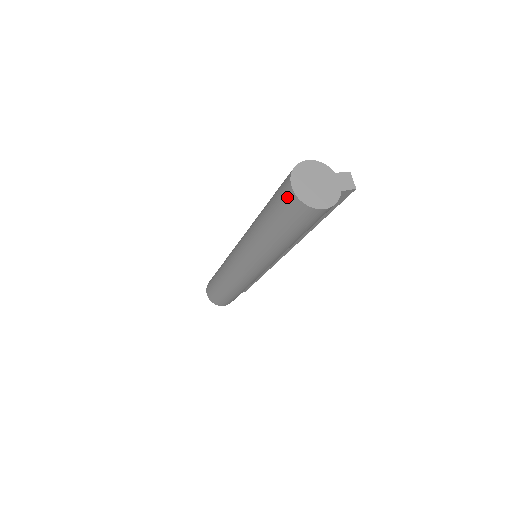
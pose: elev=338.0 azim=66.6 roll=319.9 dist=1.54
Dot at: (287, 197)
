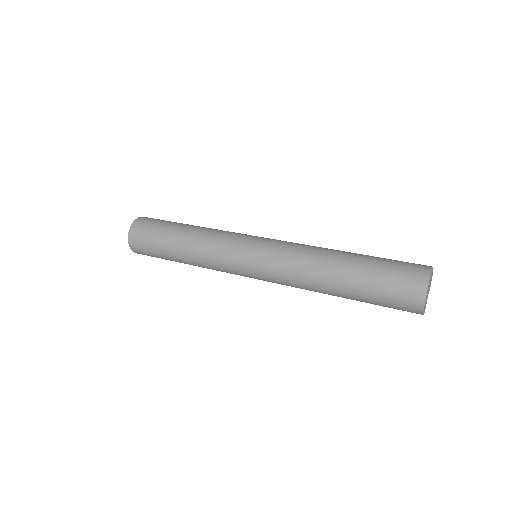
Dot at: (411, 299)
